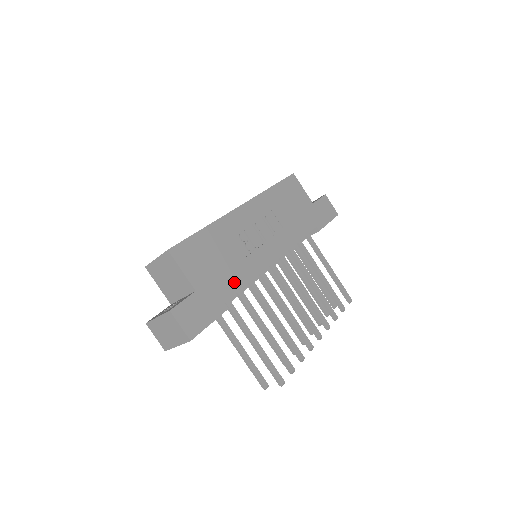
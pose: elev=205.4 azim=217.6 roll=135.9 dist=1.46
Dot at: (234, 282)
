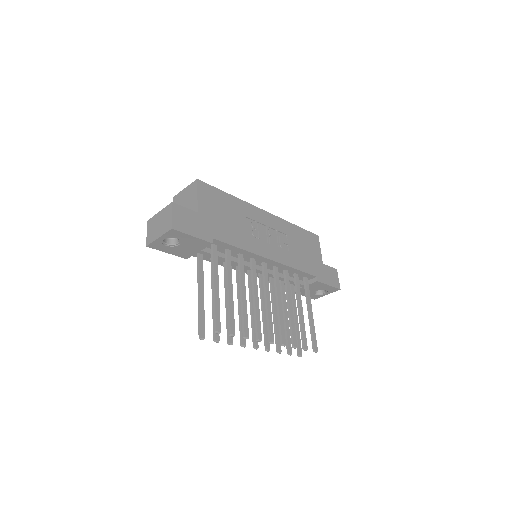
Dot at: (229, 236)
